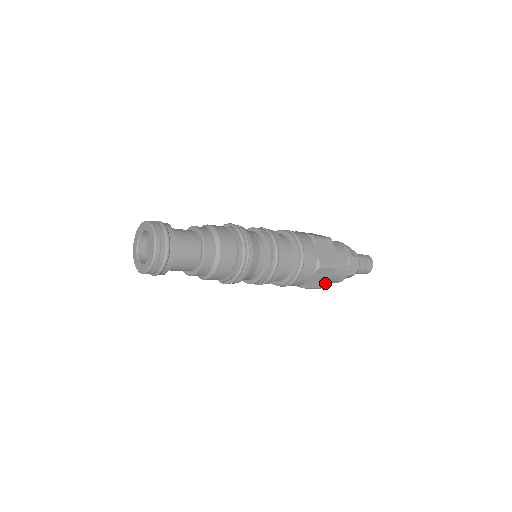
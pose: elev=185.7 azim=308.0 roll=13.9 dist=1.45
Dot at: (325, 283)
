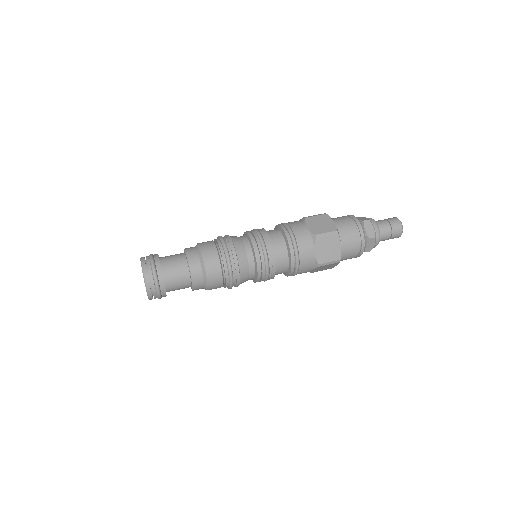
Dot at: occluded
